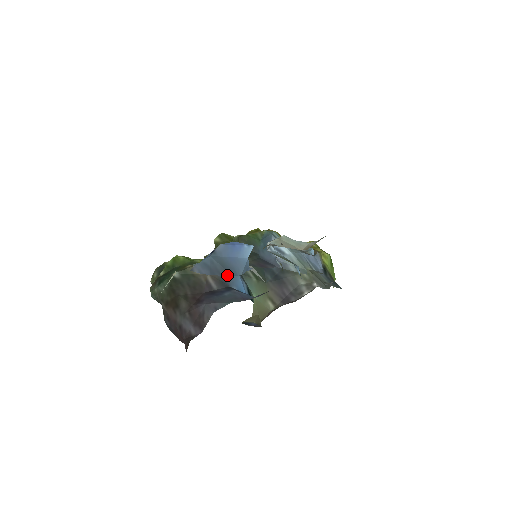
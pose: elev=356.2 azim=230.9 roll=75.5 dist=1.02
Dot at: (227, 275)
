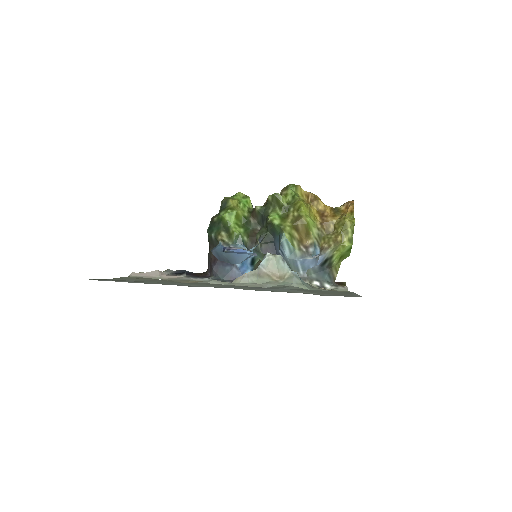
Dot at: occluded
